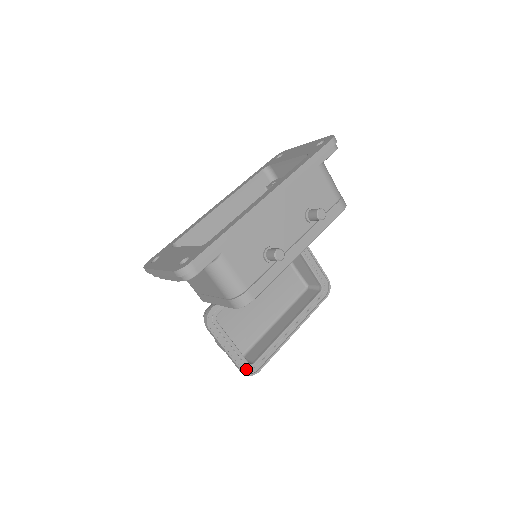
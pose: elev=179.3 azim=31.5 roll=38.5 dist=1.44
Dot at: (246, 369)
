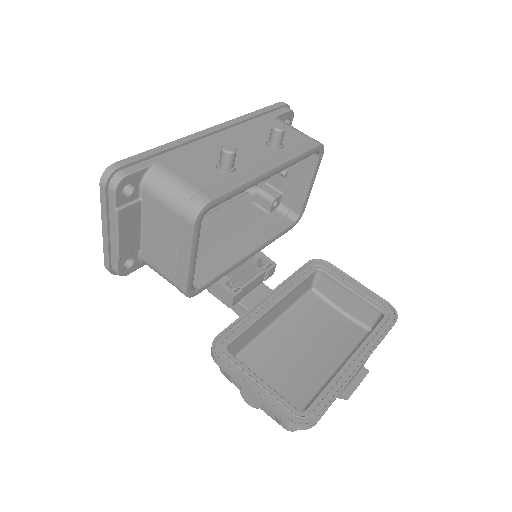
Dot at: (293, 418)
